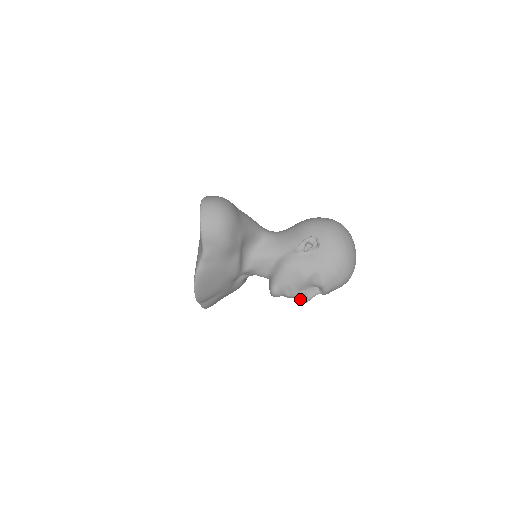
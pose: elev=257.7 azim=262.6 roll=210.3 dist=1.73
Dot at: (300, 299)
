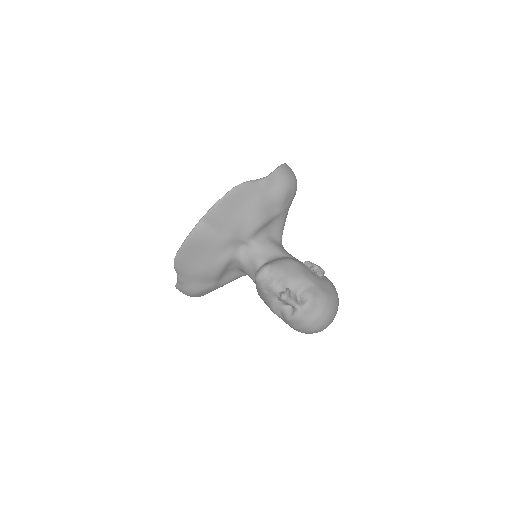
Dot at: (282, 292)
